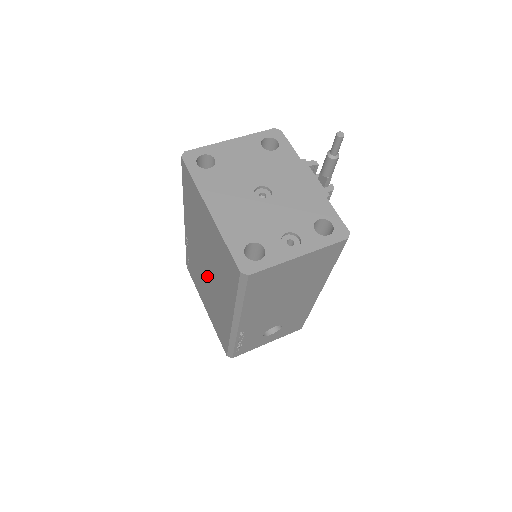
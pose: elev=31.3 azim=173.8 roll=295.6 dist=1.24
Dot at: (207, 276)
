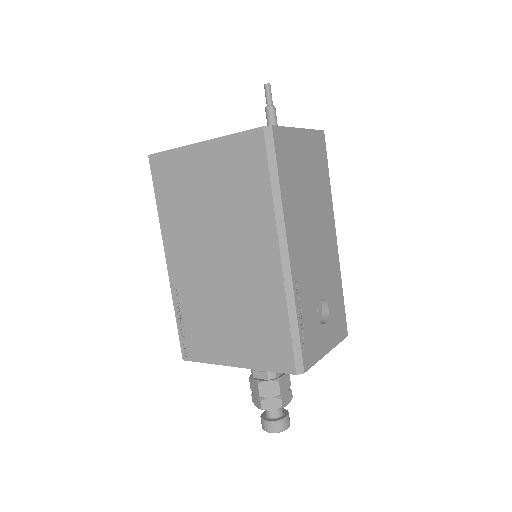
Dot at: (221, 272)
